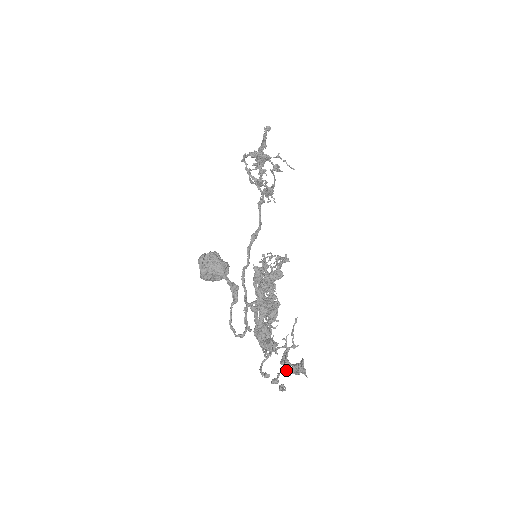
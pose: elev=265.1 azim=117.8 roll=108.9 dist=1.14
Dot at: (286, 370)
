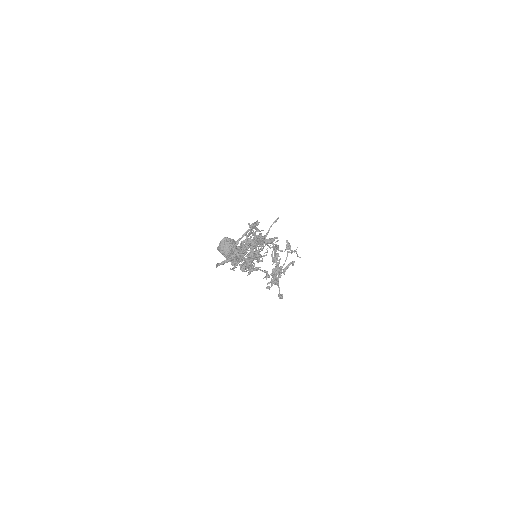
Dot at: (251, 243)
